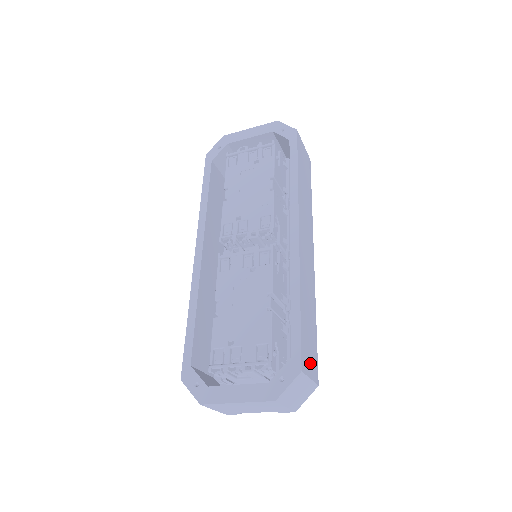
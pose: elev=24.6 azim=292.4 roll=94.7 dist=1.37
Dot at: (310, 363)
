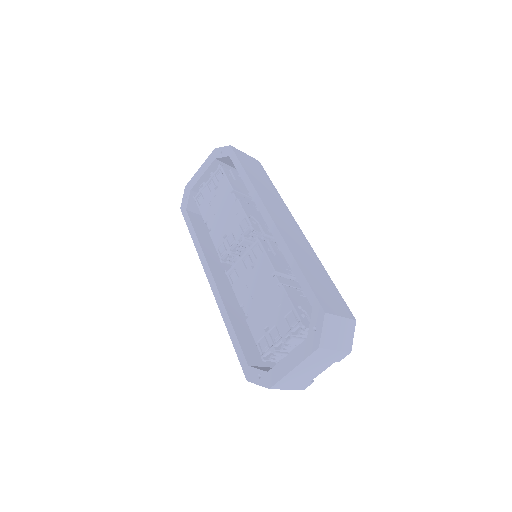
Dot at: (335, 305)
